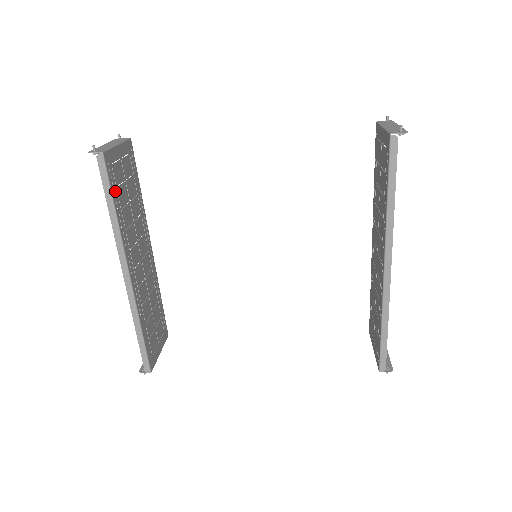
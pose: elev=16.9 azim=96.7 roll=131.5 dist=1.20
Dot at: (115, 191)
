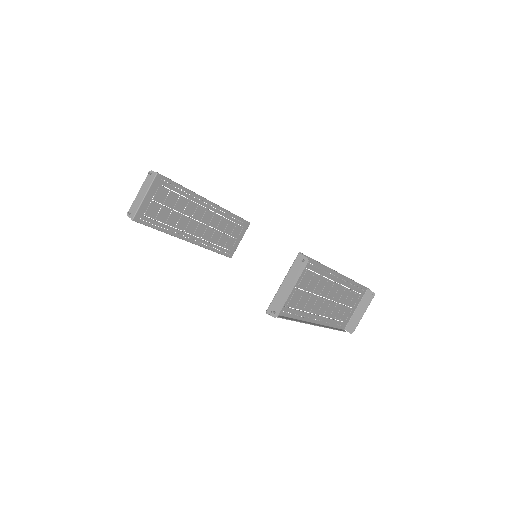
Dot at: (154, 223)
